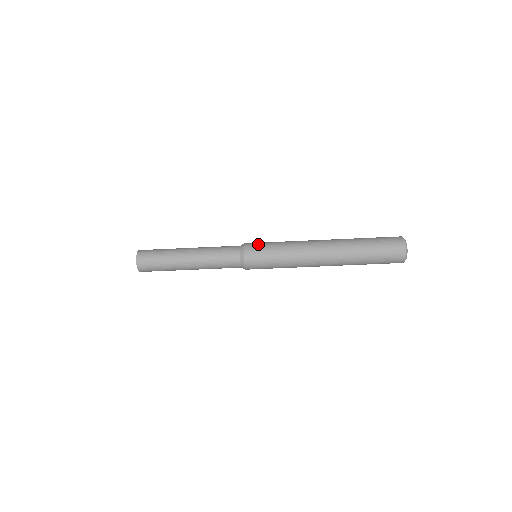
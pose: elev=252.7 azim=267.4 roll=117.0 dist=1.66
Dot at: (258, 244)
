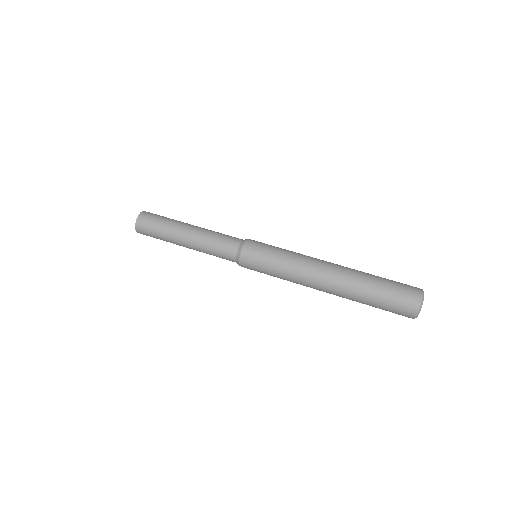
Dot at: (260, 245)
